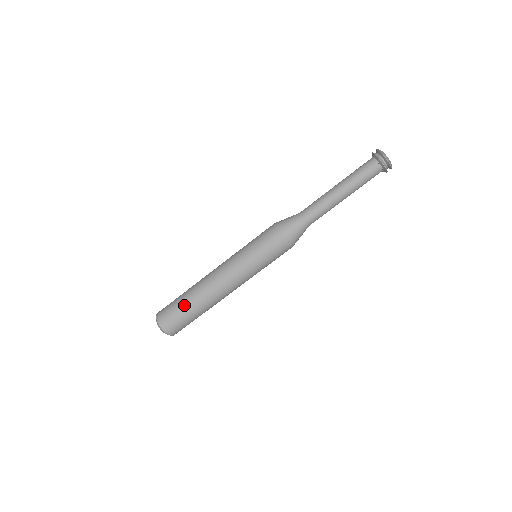
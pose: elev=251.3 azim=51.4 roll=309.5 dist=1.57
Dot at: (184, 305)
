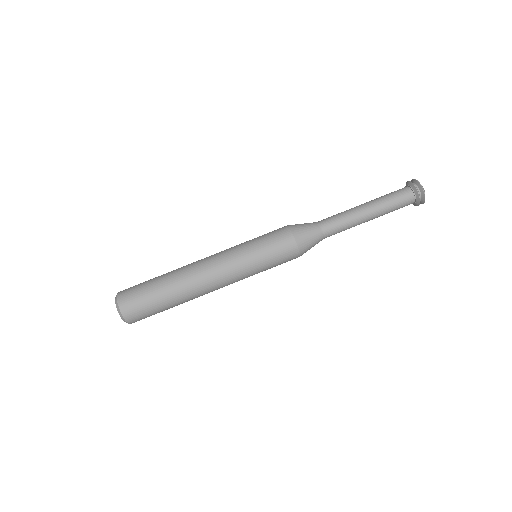
Dot at: (156, 277)
